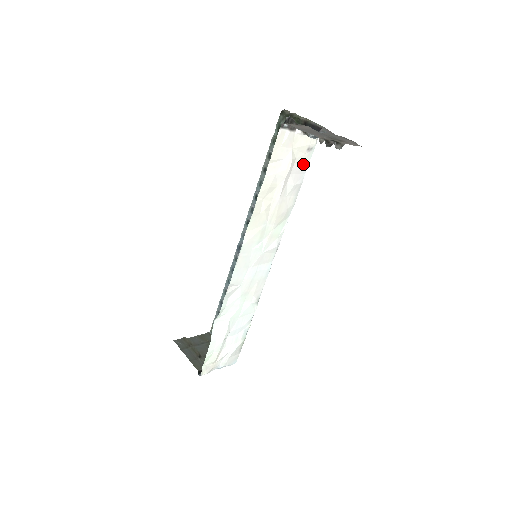
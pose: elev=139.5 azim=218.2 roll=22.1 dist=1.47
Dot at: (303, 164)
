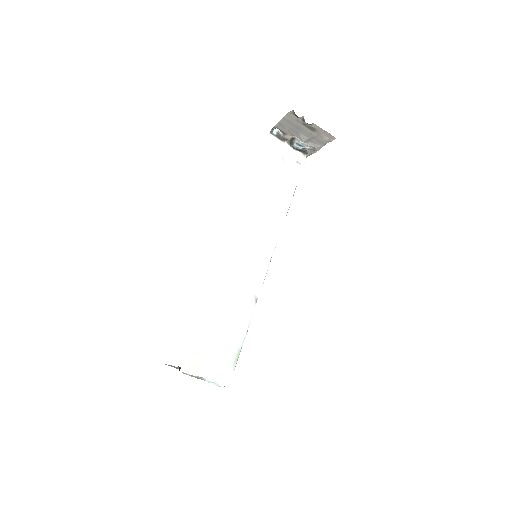
Dot at: (294, 173)
